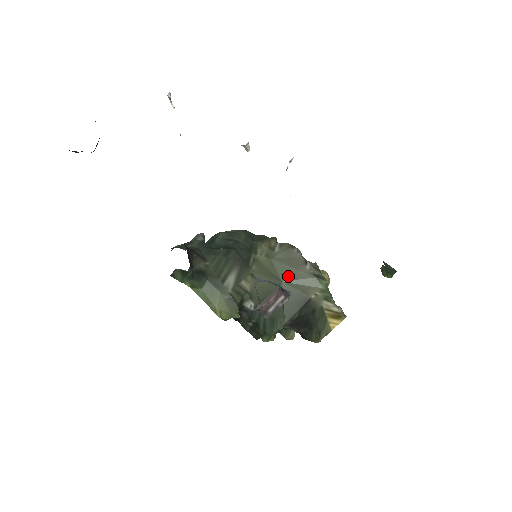
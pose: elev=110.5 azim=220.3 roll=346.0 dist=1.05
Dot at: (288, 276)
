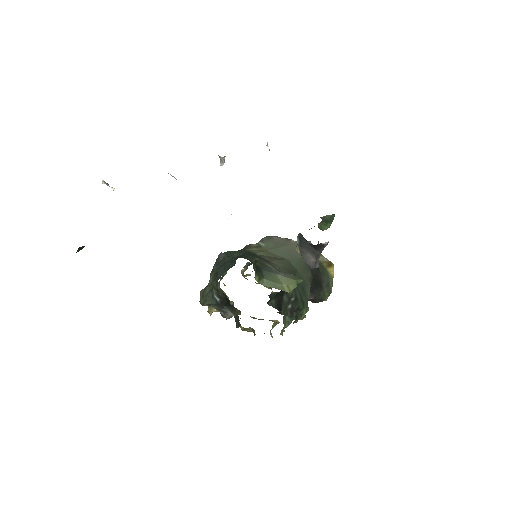
Dot at: (288, 253)
